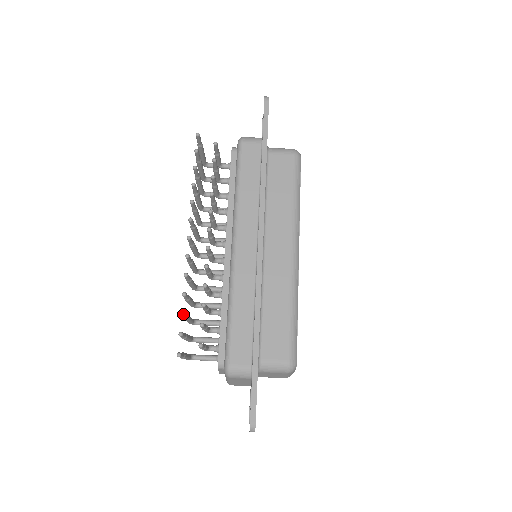
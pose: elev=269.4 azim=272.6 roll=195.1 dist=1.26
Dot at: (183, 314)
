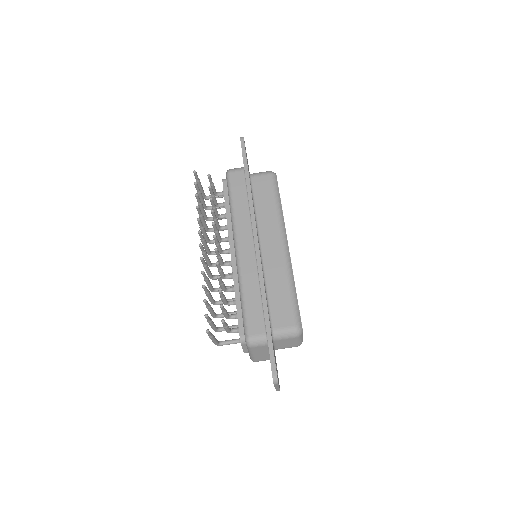
Dot at: (205, 300)
